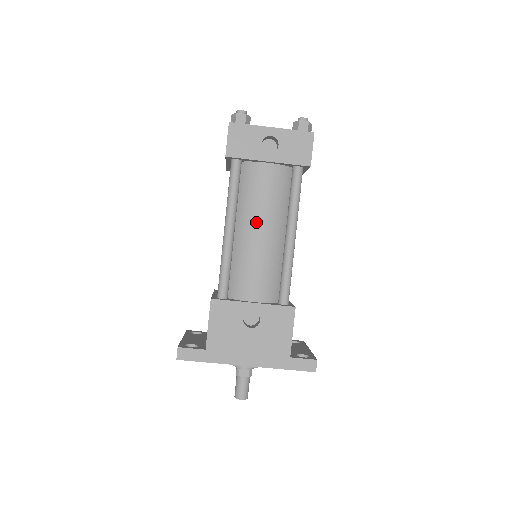
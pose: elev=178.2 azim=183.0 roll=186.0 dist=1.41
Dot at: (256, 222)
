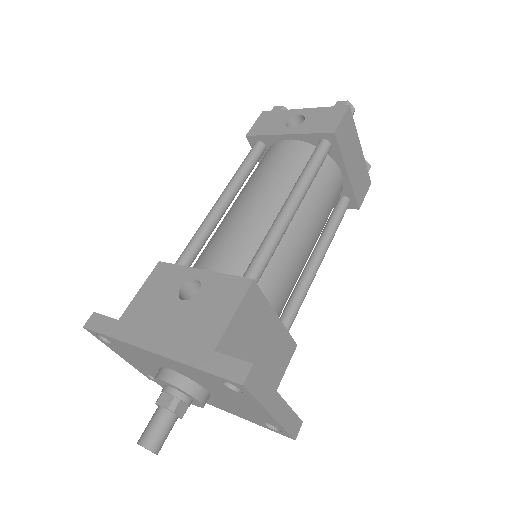
Dot at: (252, 191)
